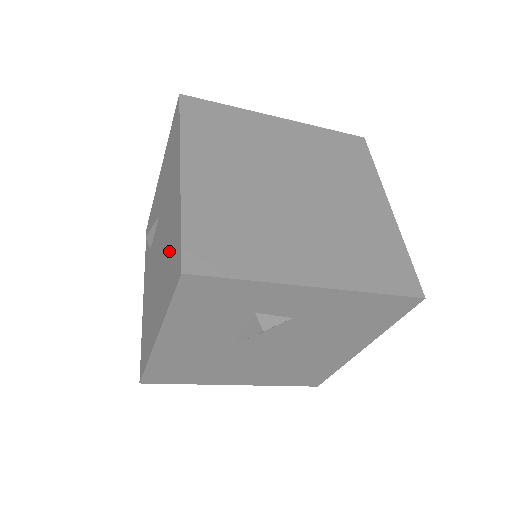
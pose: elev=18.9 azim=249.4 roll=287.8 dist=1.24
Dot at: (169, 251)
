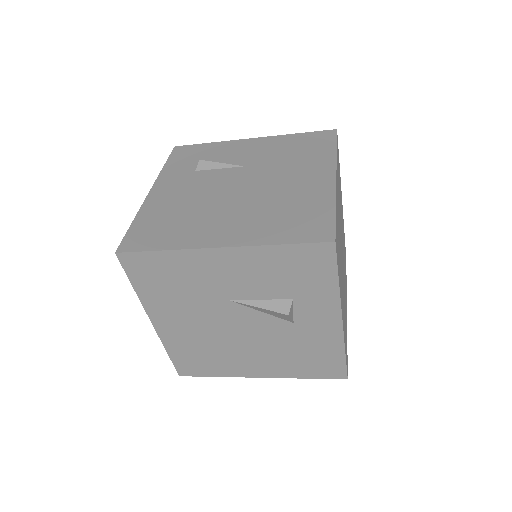
Dot at: (288, 209)
